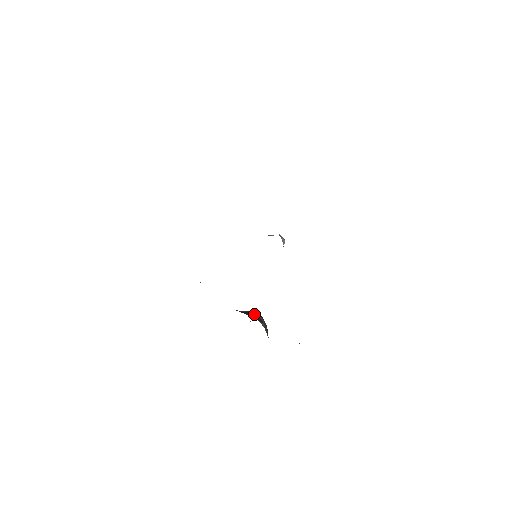
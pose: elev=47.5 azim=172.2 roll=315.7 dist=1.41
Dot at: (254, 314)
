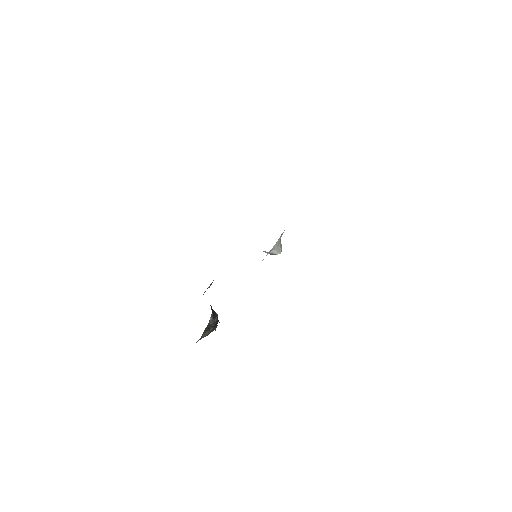
Dot at: (216, 313)
